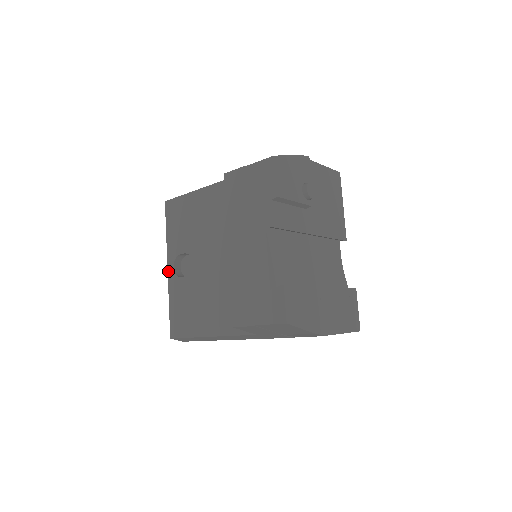
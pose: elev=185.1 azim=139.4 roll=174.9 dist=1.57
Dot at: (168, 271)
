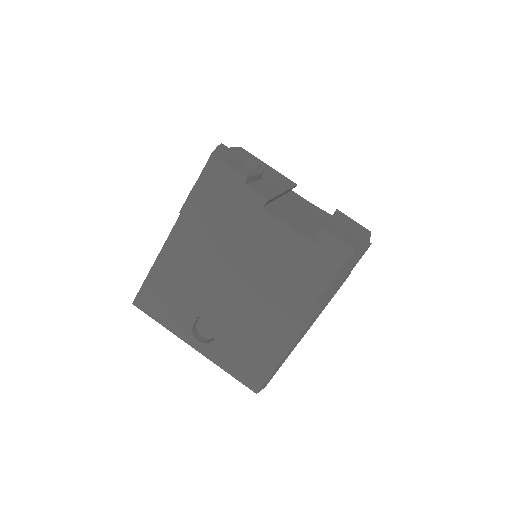
Dot at: (196, 349)
